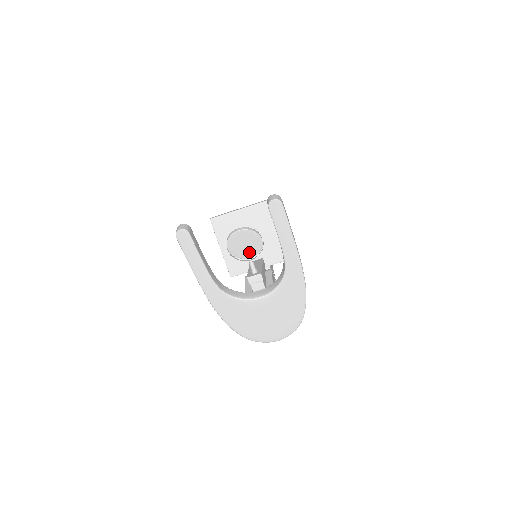
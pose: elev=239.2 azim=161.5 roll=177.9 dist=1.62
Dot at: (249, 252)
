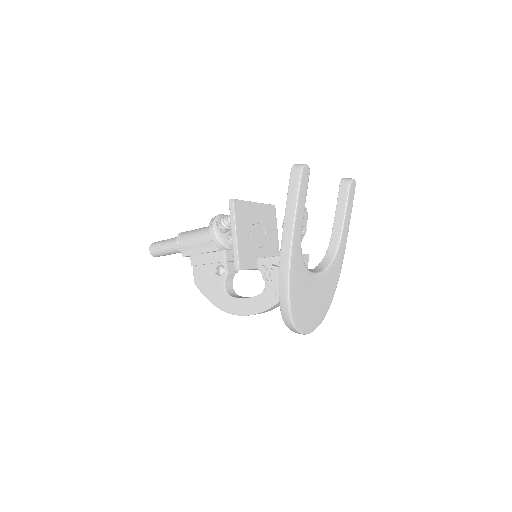
Dot at: occluded
